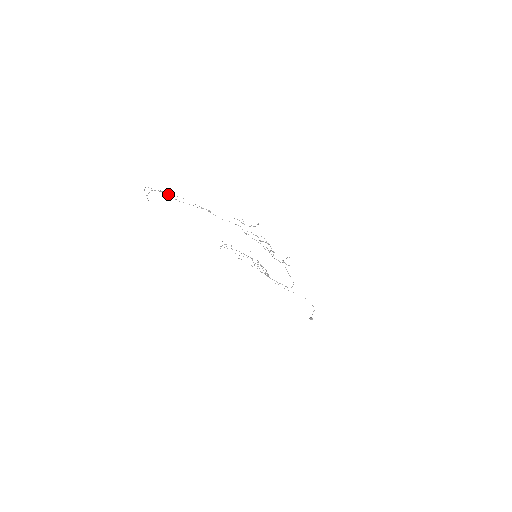
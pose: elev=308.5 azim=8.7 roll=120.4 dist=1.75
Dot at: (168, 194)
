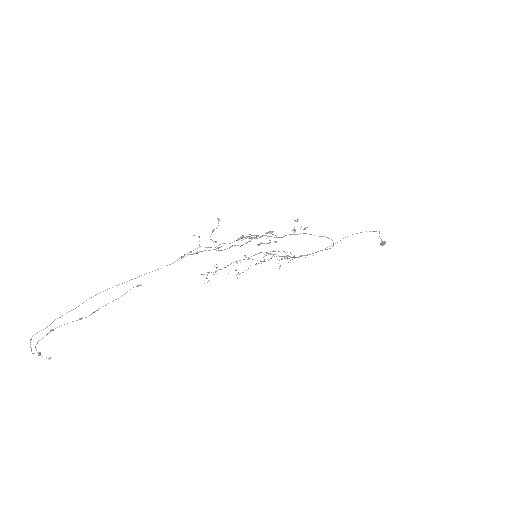
Dot at: occluded
